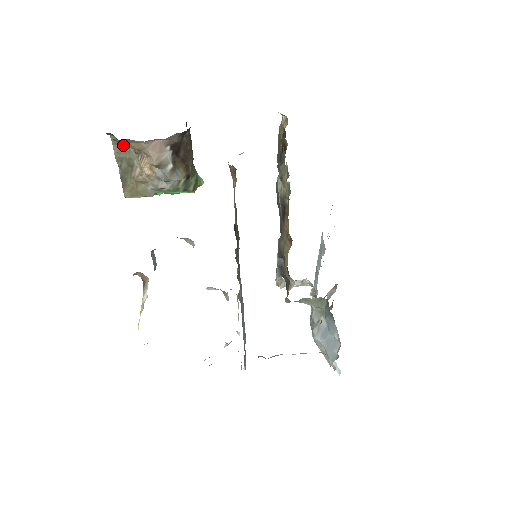
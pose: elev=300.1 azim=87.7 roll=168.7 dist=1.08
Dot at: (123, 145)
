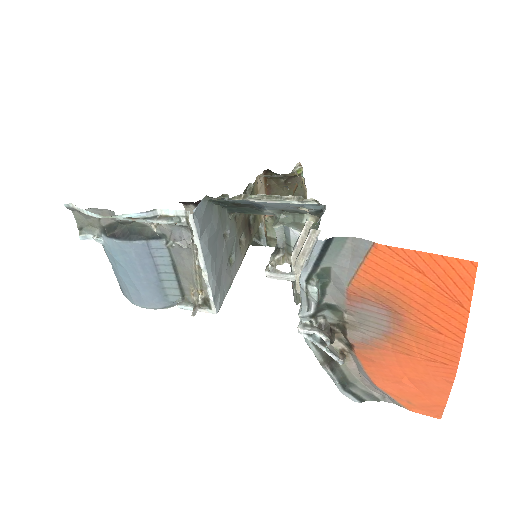
Dot at: occluded
